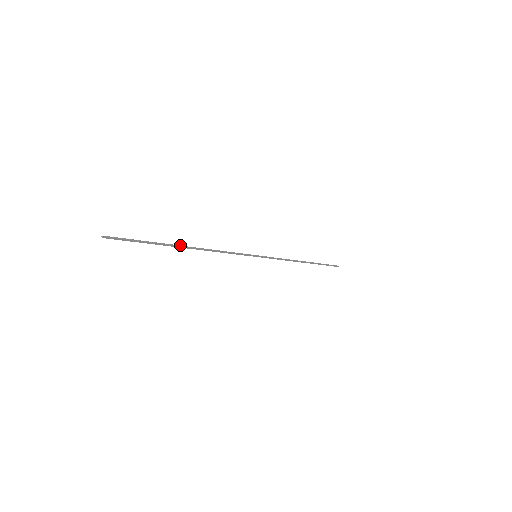
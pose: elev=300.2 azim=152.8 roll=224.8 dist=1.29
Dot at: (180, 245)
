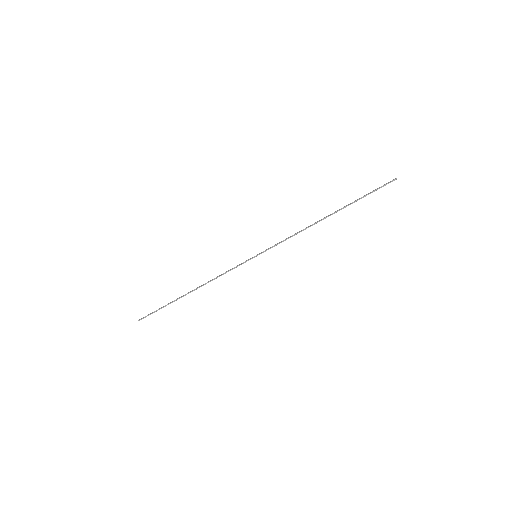
Dot at: (184, 295)
